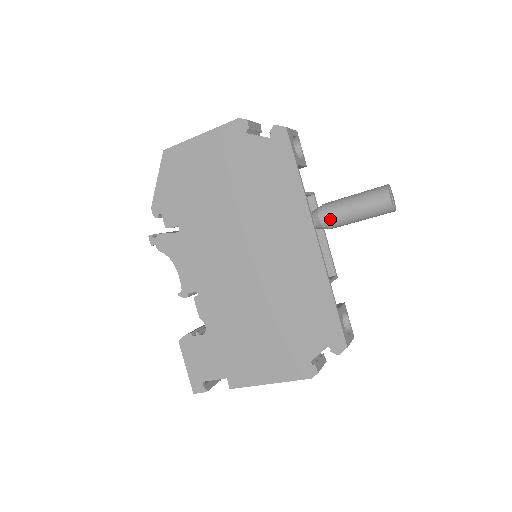
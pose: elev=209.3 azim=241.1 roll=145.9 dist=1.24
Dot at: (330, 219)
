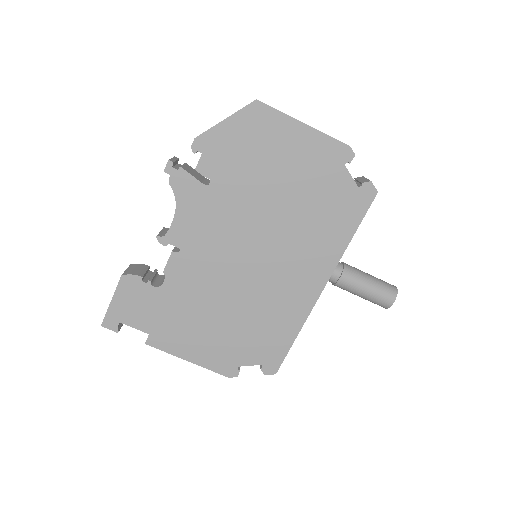
Dot at: (343, 283)
